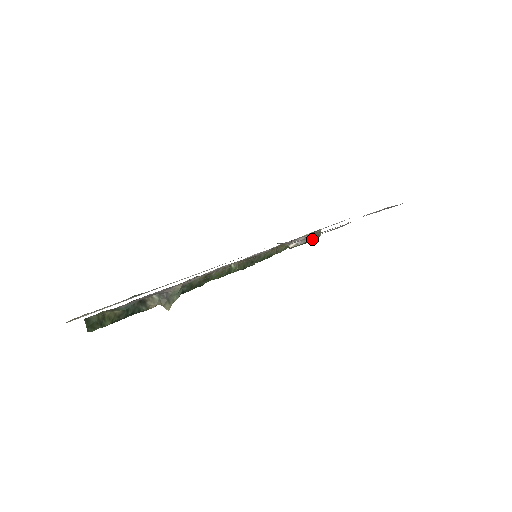
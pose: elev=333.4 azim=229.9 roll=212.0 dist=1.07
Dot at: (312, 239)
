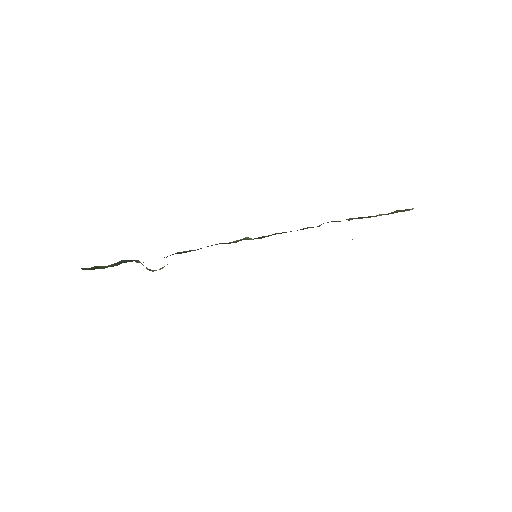
Dot at: (393, 213)
